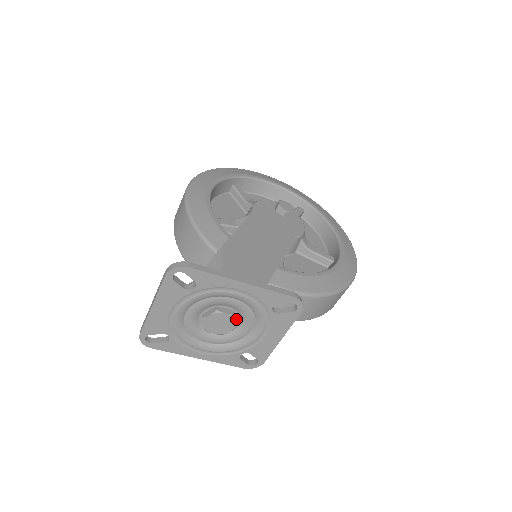
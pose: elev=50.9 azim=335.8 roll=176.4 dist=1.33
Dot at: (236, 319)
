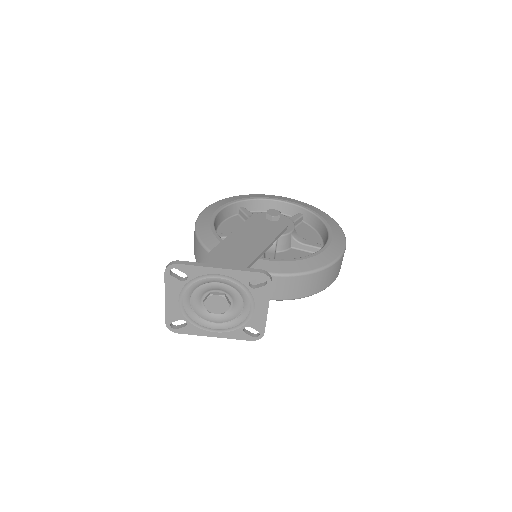
Dot at: (229, 300)
